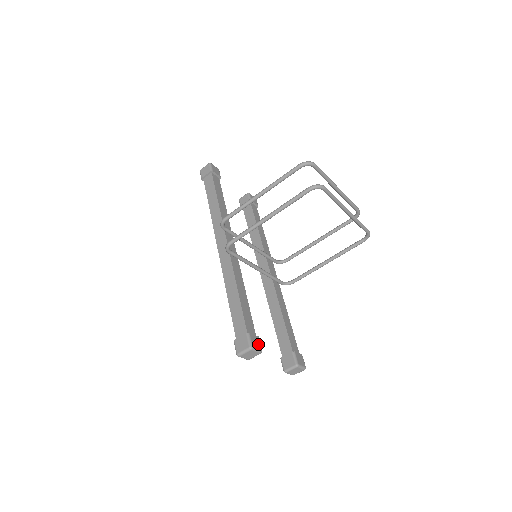
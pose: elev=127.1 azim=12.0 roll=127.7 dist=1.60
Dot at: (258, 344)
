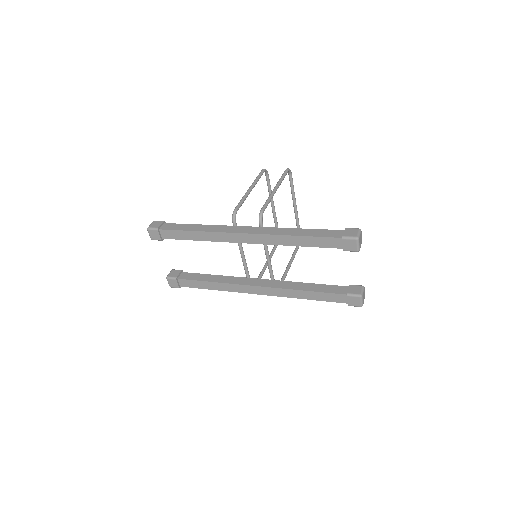
Dot at: occluded
